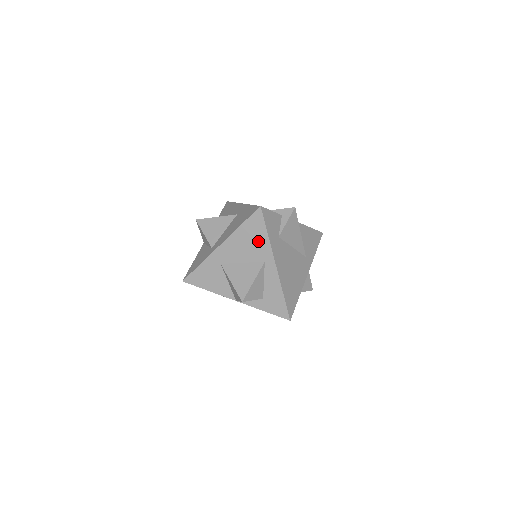
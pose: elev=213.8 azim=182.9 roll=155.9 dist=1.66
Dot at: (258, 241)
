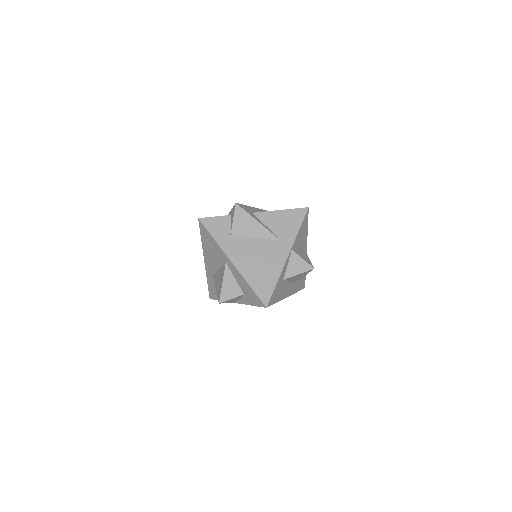
Dot at: (214, 247)
